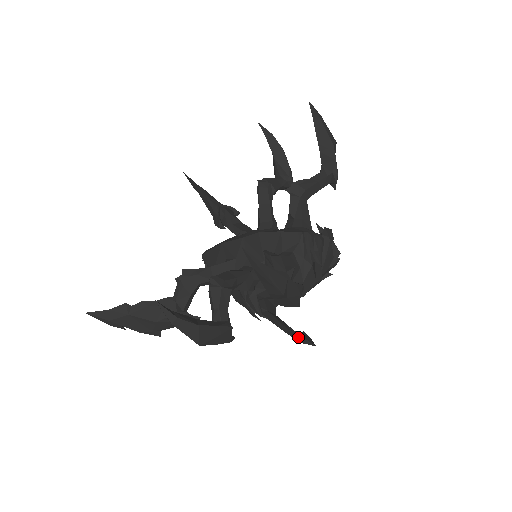
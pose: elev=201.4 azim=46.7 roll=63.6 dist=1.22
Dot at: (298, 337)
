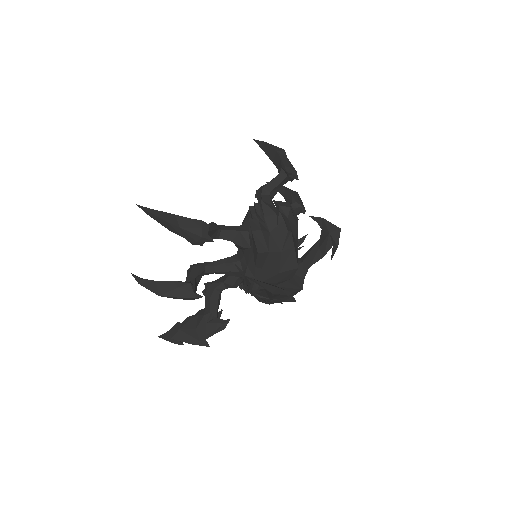
Dot at: (260, 285)
